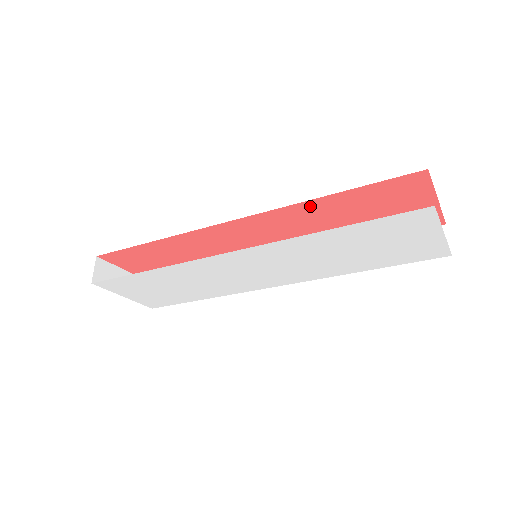
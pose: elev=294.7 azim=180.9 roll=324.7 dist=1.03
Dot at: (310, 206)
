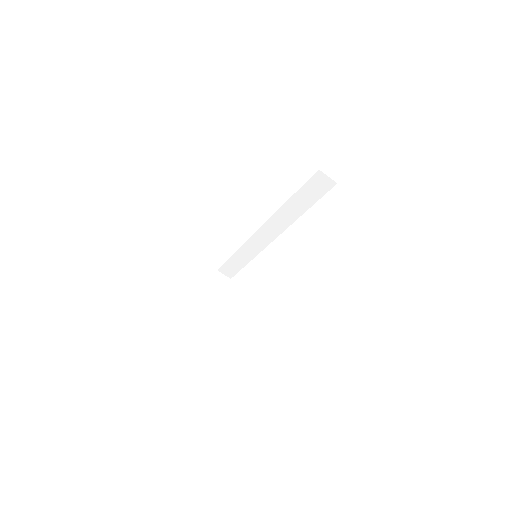
Dot at: occluded
